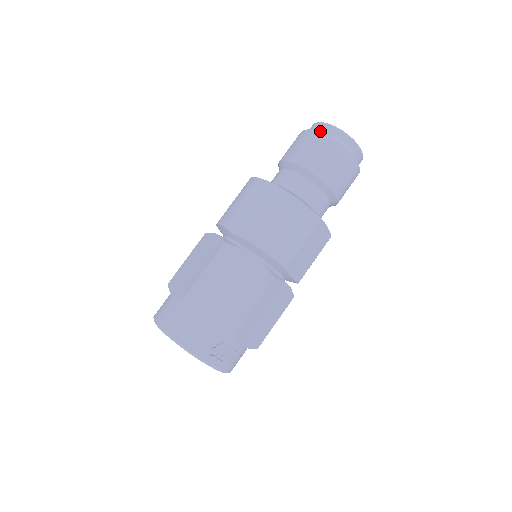
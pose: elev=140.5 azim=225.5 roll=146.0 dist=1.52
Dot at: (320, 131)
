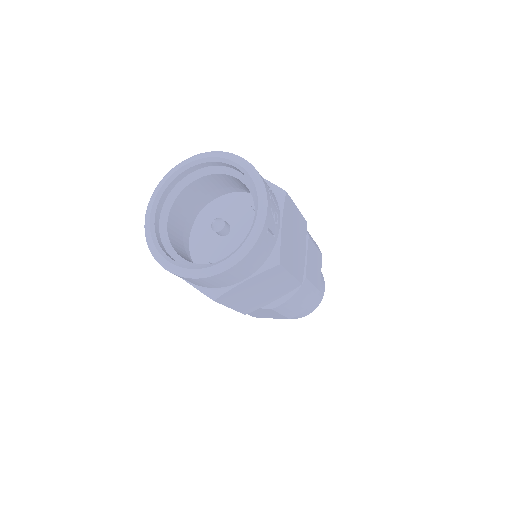
Dot at: occluded
